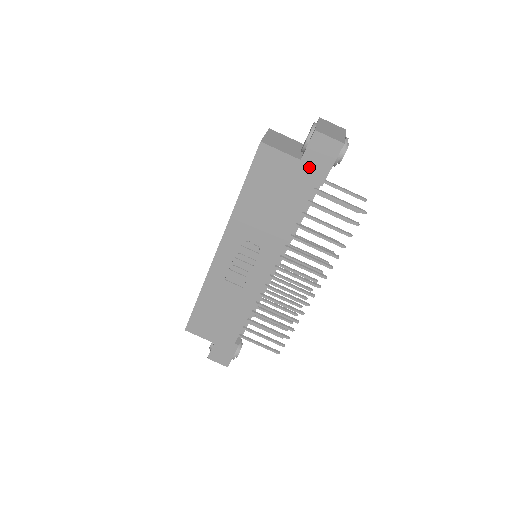
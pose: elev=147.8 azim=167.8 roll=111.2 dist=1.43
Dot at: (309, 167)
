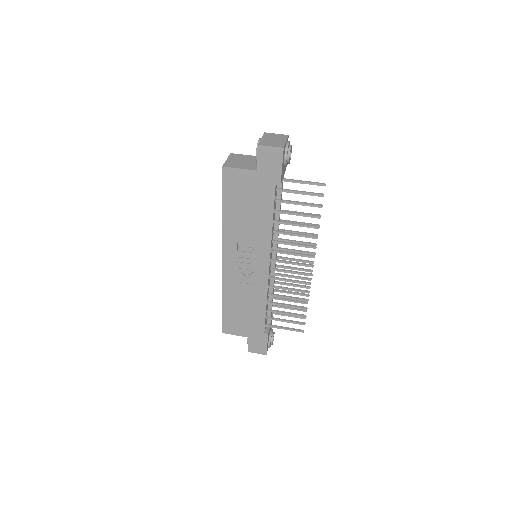
Dot at: (265, 174)
